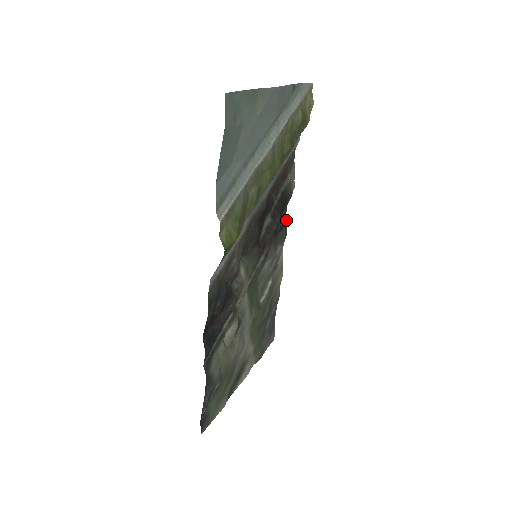
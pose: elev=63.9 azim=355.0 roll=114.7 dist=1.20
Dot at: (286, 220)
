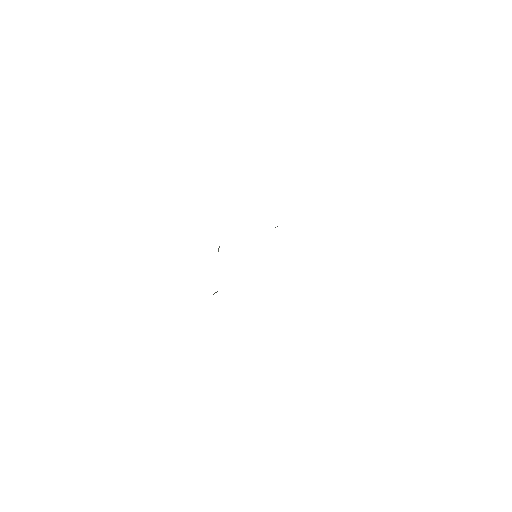
Dot at: occluded
